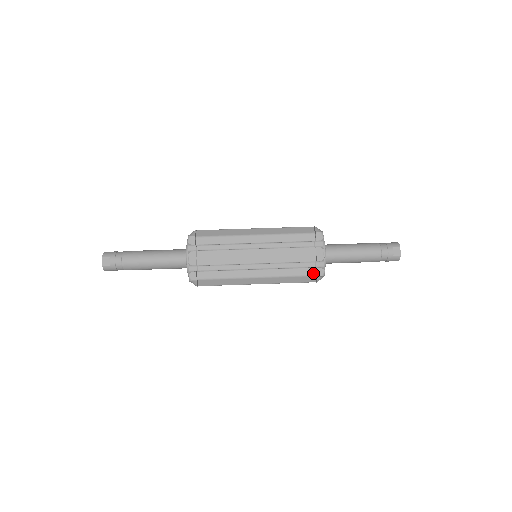
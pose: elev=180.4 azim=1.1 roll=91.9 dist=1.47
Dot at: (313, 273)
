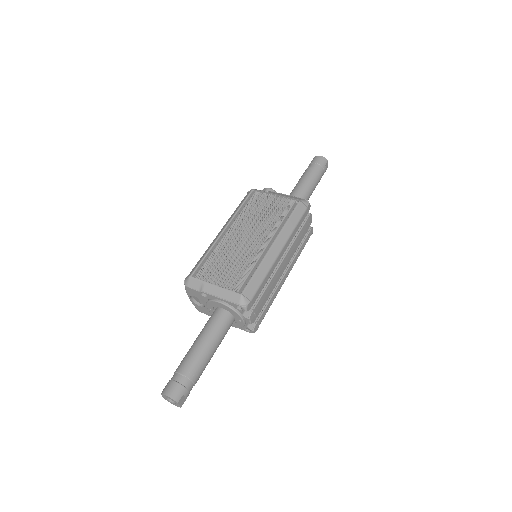
Dot at: (309, 237)
